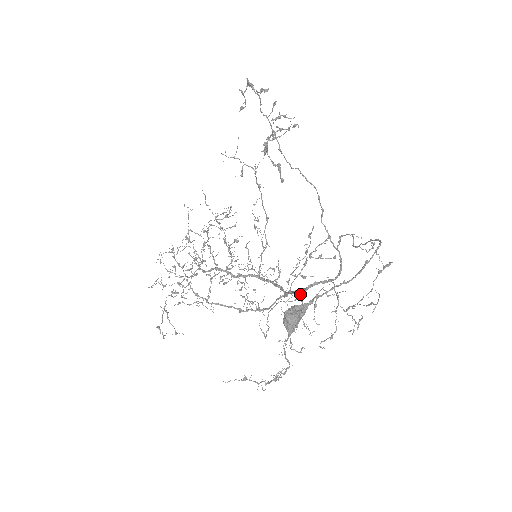
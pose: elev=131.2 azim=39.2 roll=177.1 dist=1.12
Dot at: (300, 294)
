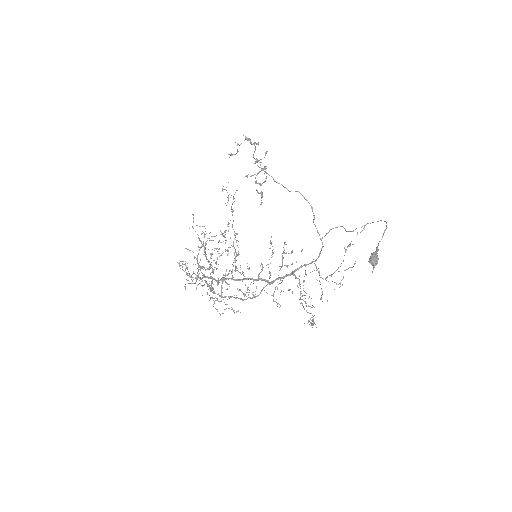
Dot at: occluded
